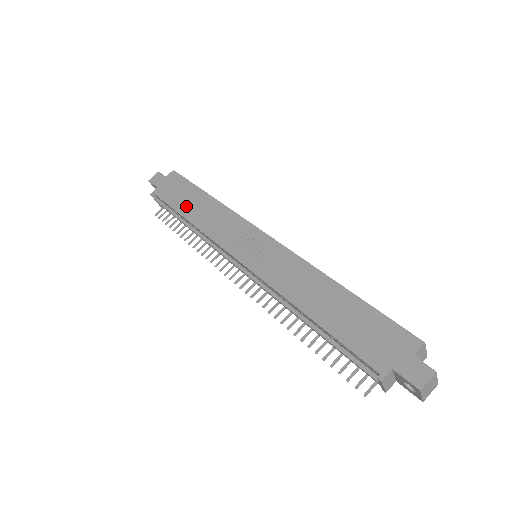
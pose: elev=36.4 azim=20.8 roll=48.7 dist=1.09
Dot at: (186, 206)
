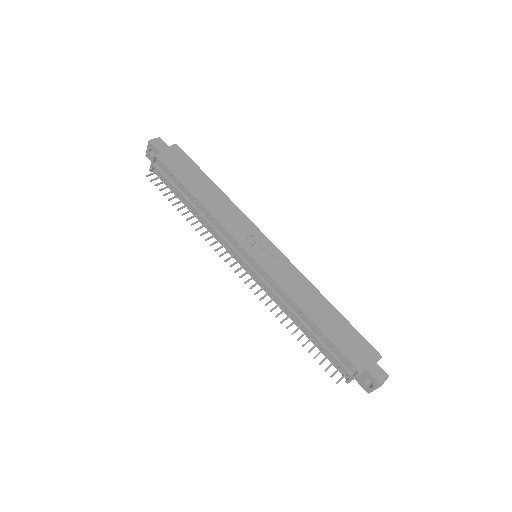
Dot at: (195, 186)
